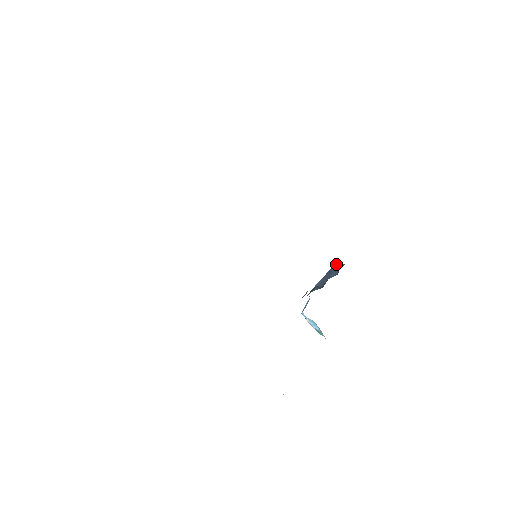
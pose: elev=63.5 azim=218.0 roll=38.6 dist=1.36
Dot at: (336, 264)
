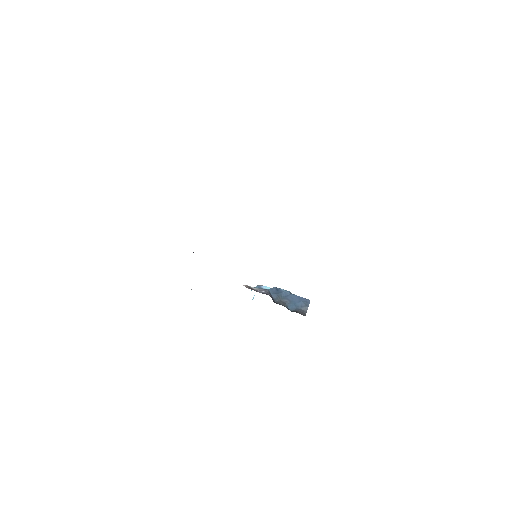
Dot at: (308, 304)
